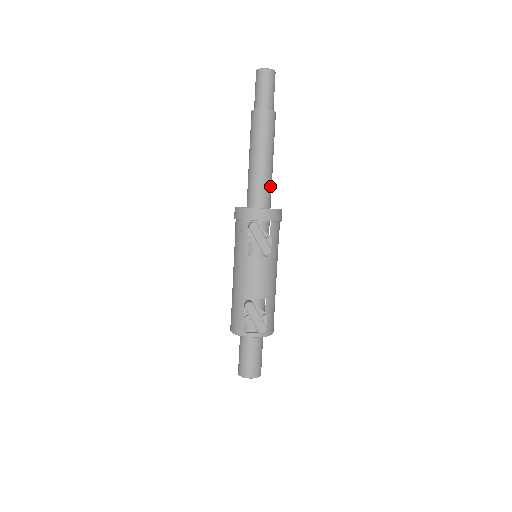
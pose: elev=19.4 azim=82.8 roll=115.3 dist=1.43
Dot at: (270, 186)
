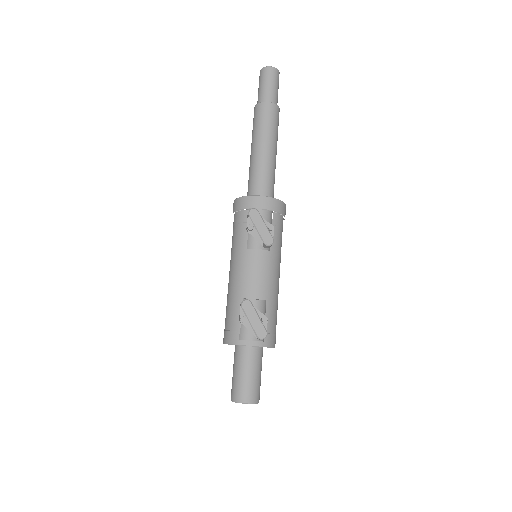
Dot at: (273, 179)
